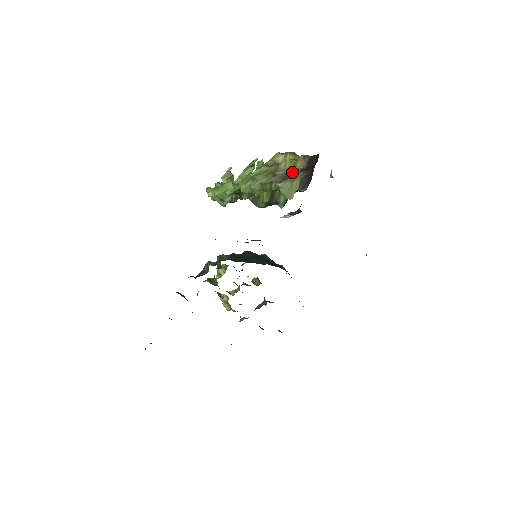
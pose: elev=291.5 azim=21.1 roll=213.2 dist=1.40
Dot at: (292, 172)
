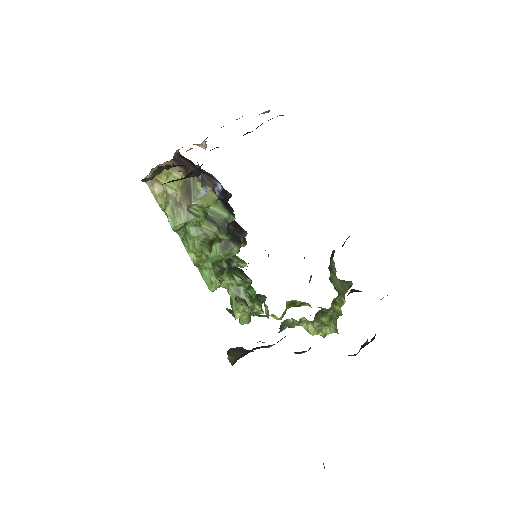
Dot at: (185, 186)
